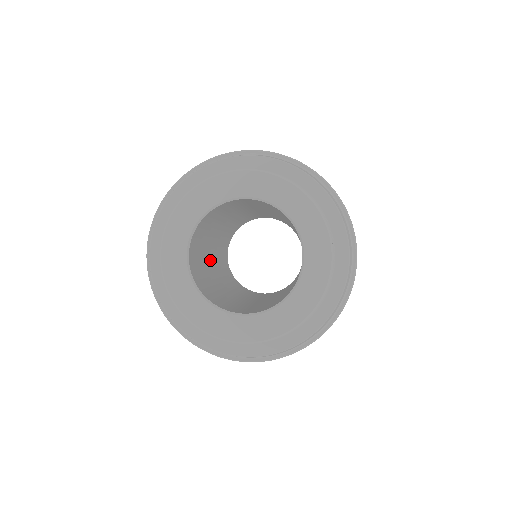
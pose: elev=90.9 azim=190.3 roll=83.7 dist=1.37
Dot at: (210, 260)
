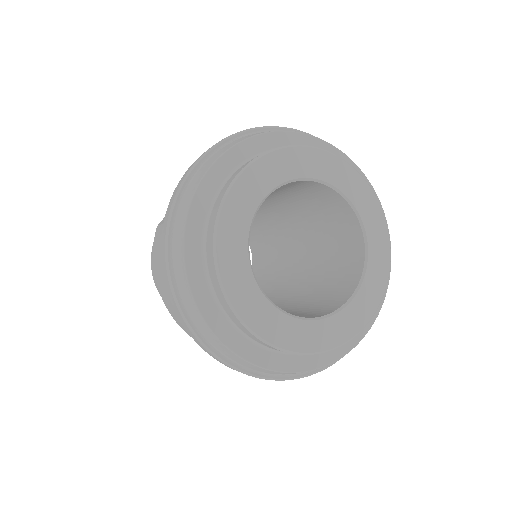
Dot at: occluded
